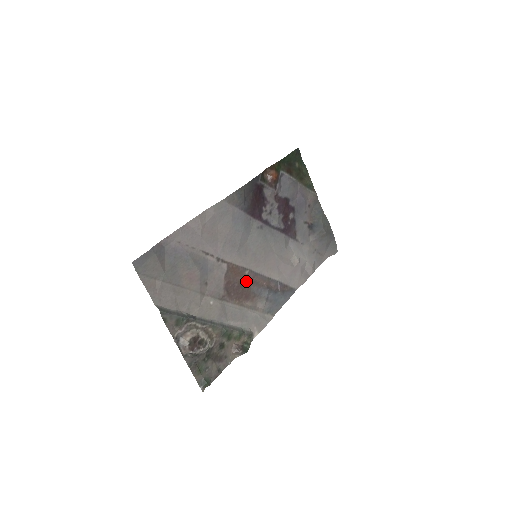
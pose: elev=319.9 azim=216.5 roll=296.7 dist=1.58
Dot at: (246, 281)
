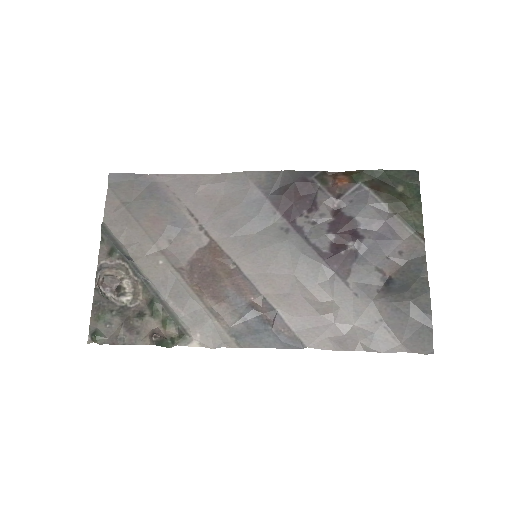
Dot at: (225, 275)
